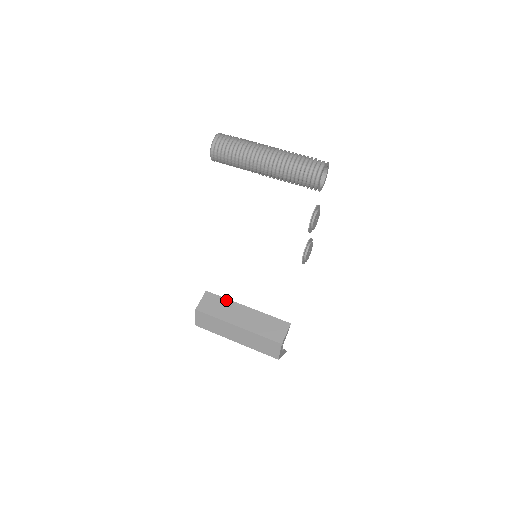
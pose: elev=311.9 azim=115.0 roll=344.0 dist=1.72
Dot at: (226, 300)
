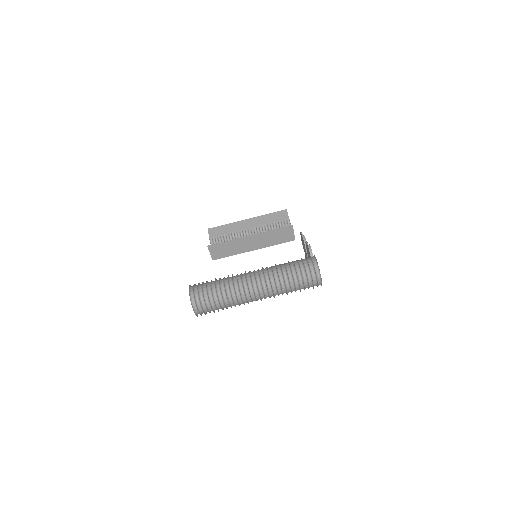
Dot at: (229, 242)
